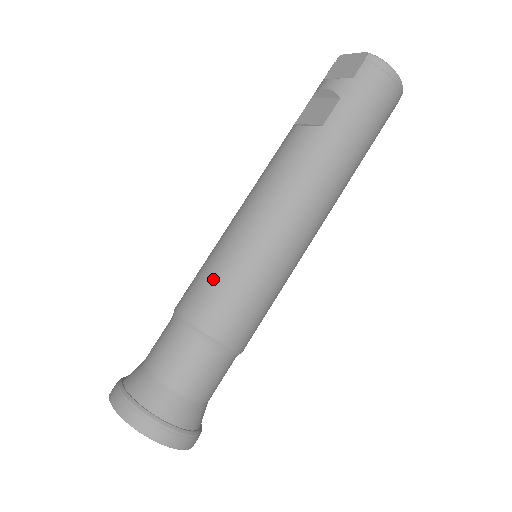
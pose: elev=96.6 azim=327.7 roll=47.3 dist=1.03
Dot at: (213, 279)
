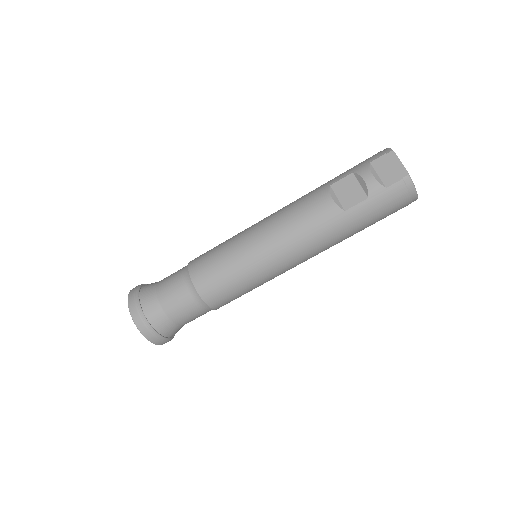
Dot at: (222, 271)
